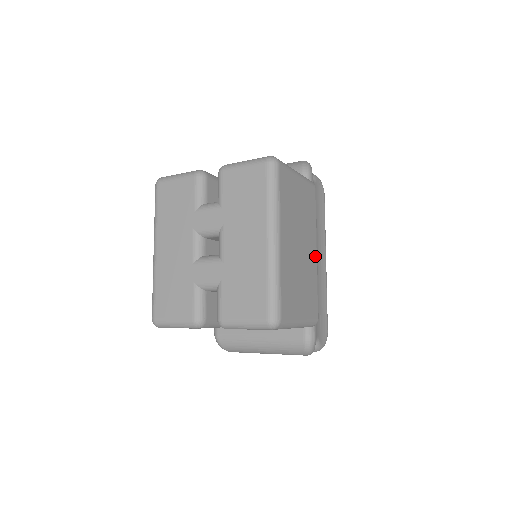
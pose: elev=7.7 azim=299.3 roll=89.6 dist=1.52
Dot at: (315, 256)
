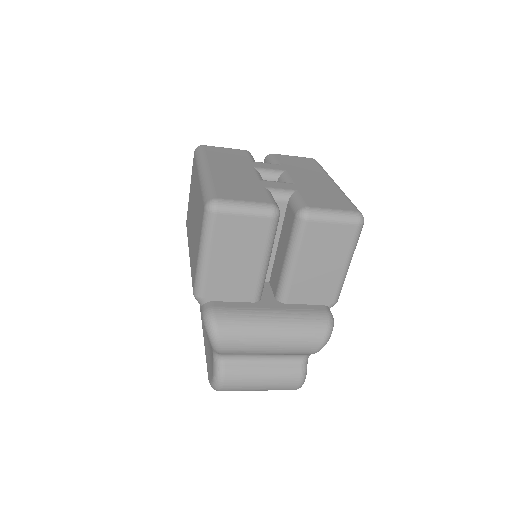
Dot at: occluded
